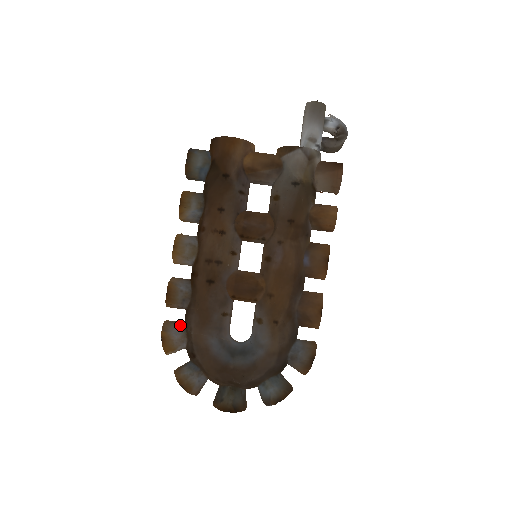
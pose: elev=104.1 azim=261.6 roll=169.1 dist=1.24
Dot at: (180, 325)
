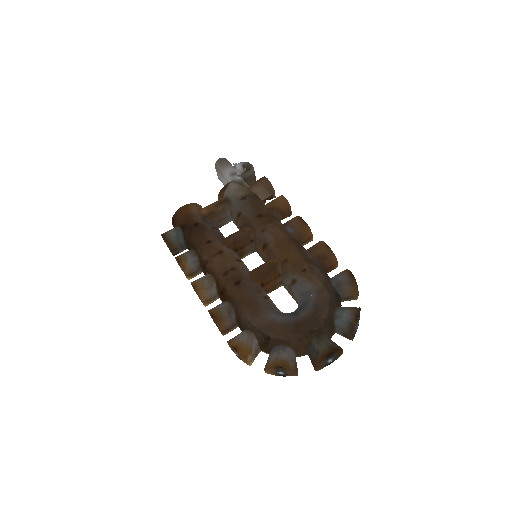
Dot at: (241, 333)
